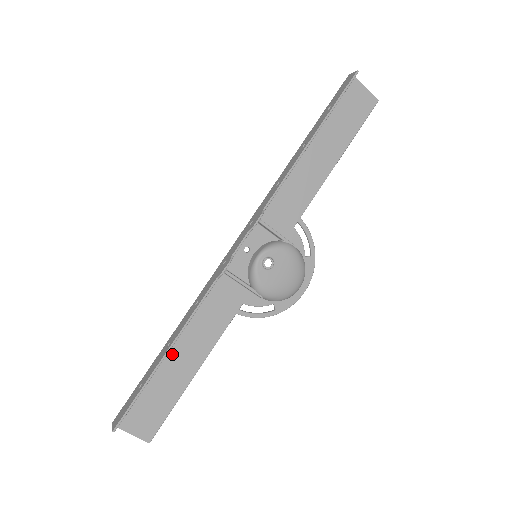
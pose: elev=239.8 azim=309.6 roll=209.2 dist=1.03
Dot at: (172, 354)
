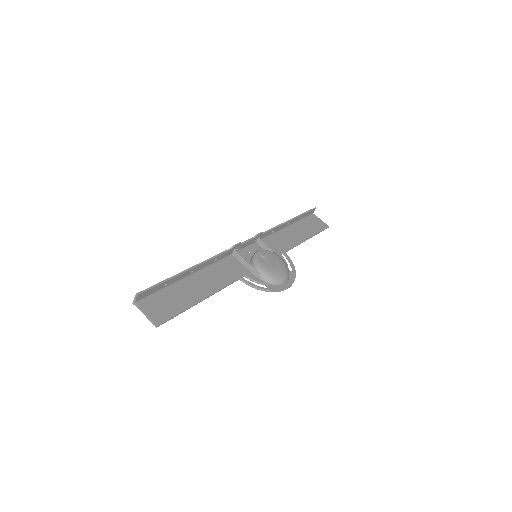
Dot at: (190, 280)
